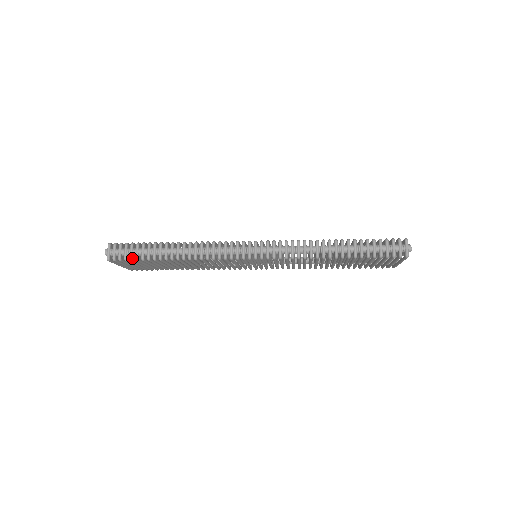
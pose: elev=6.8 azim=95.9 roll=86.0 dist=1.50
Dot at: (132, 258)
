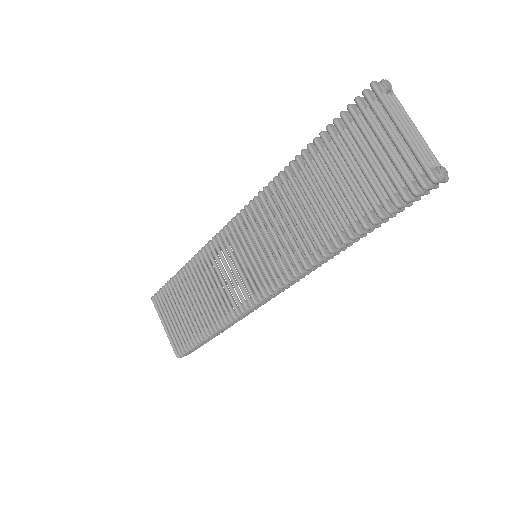
Dot at: (164, 286)
